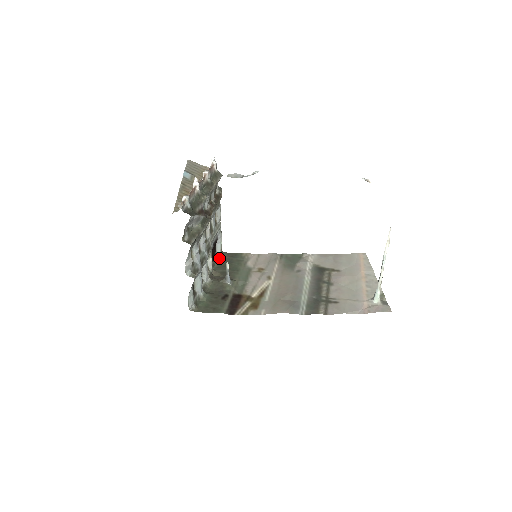
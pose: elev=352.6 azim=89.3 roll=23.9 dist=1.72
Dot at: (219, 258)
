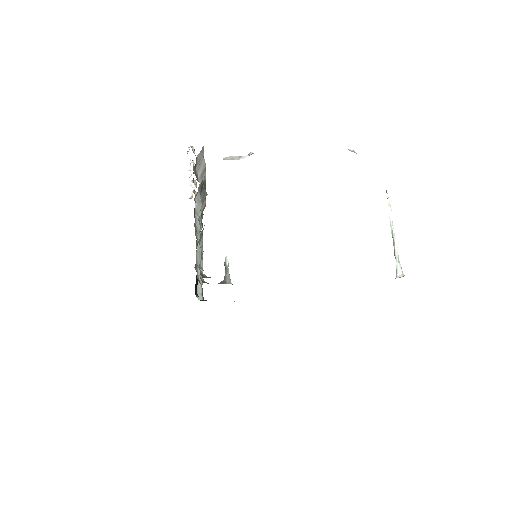
Dot at: (201, 300)
